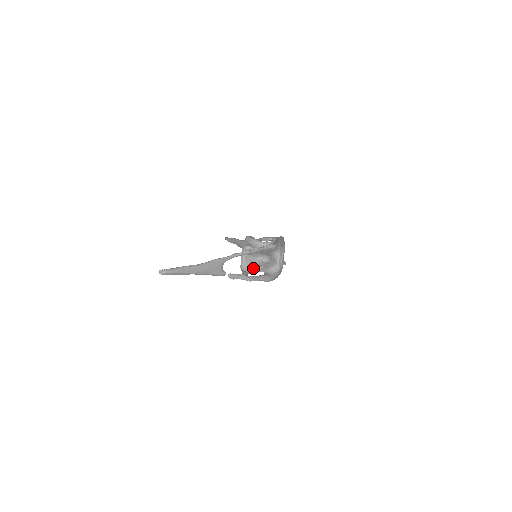
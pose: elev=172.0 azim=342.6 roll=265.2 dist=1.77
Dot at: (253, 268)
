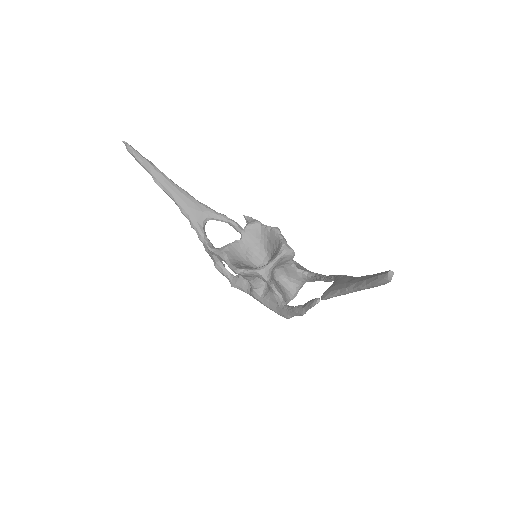
Dot at: (272, 281)
